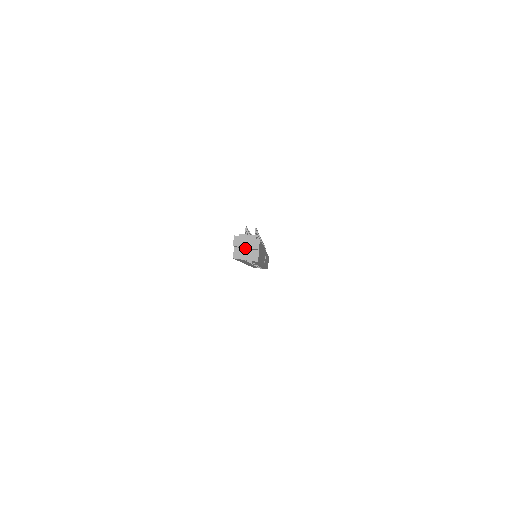
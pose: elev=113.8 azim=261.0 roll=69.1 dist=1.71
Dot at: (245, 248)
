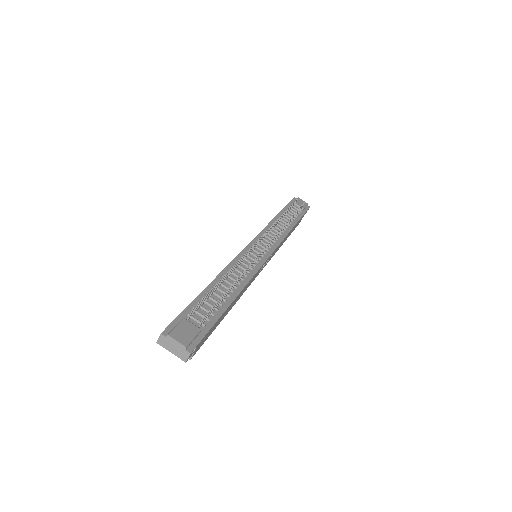
Dot at: occluded
